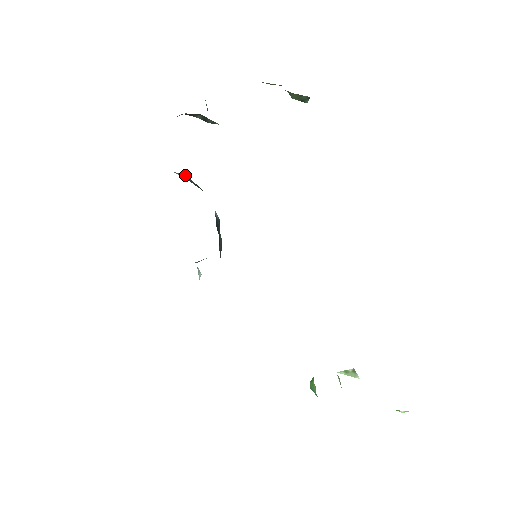
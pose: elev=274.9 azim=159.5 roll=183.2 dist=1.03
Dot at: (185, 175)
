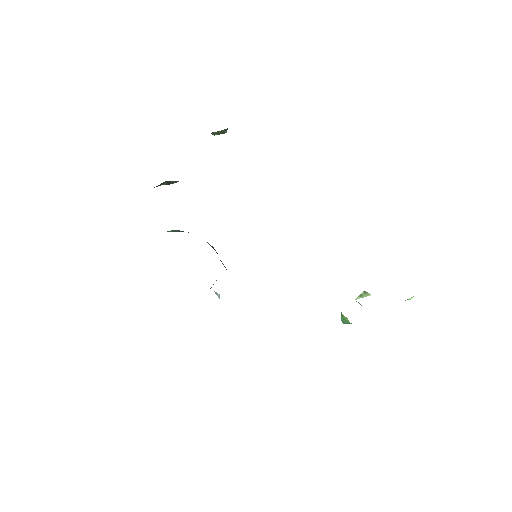
Dot at: (173, 230)
